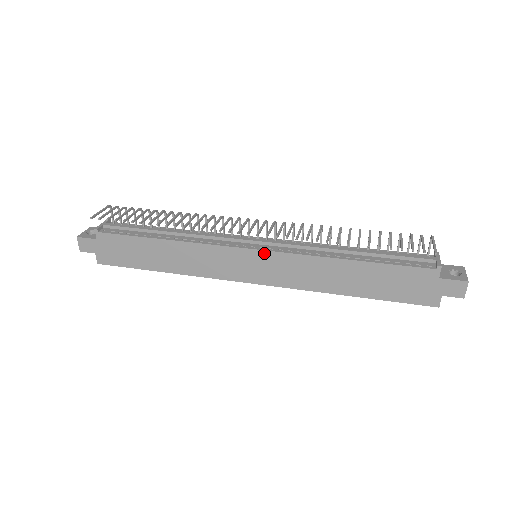
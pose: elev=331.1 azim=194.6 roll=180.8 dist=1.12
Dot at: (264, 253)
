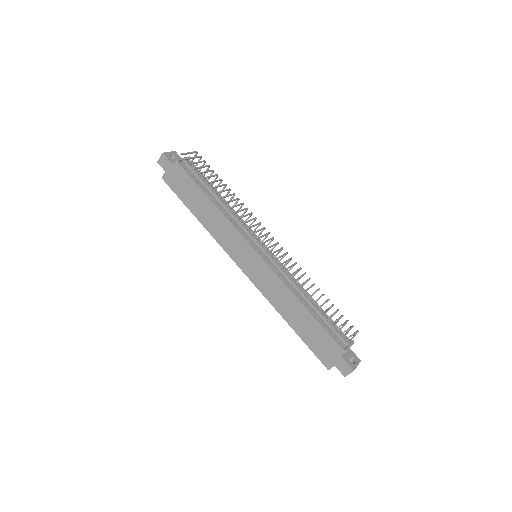
Dot at: (261, 260)
